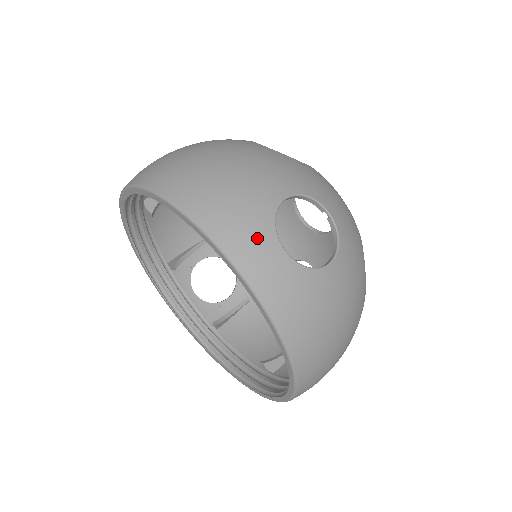
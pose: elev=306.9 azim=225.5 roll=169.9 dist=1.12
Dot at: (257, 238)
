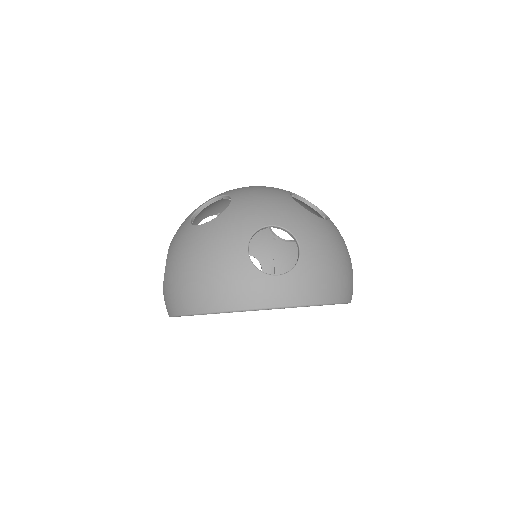
Dot at: (261, 287)
